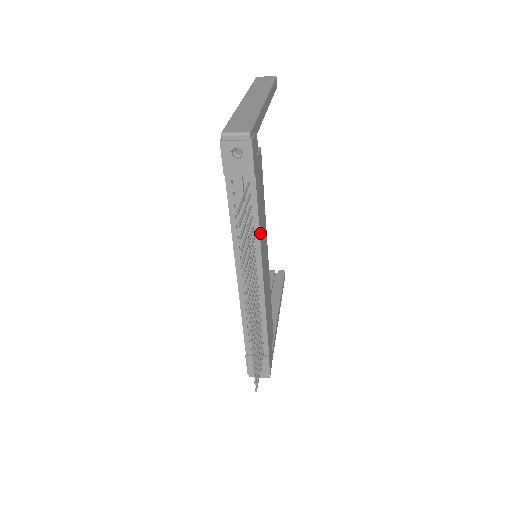
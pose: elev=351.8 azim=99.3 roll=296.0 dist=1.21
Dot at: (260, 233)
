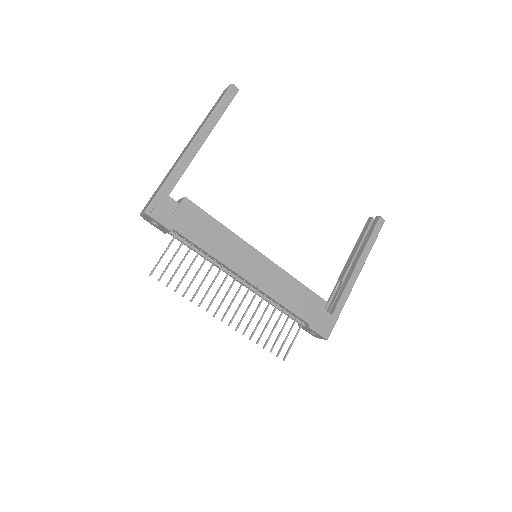
Dot at: (217, 256)
